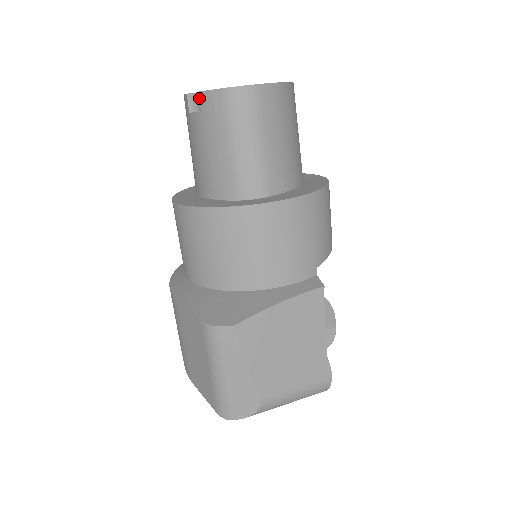
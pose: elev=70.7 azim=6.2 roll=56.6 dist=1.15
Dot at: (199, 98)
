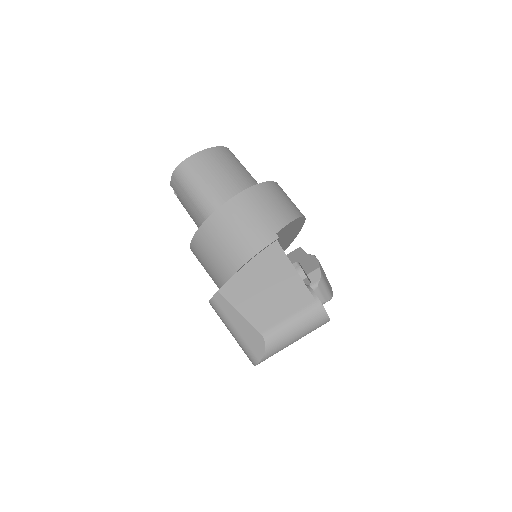
Dot at: occluded
